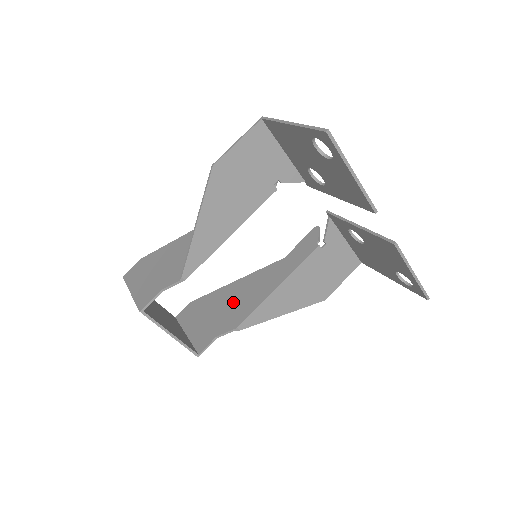
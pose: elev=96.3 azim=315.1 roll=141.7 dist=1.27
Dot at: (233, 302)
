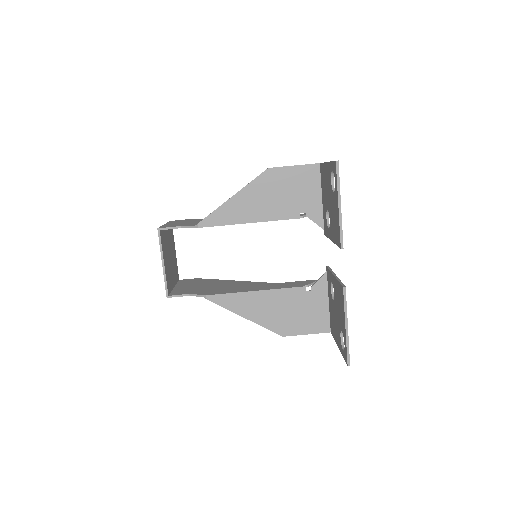
Dot at: (220, 286)
